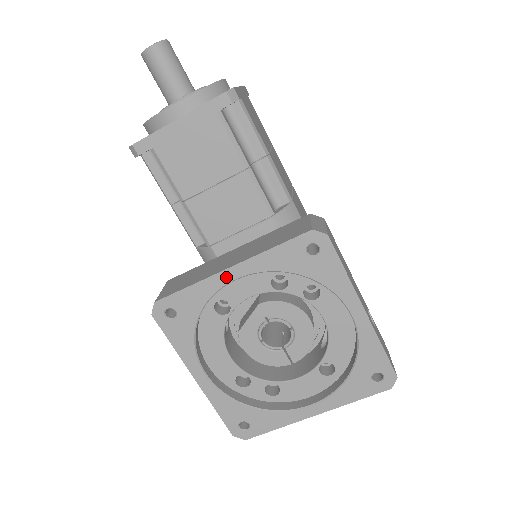
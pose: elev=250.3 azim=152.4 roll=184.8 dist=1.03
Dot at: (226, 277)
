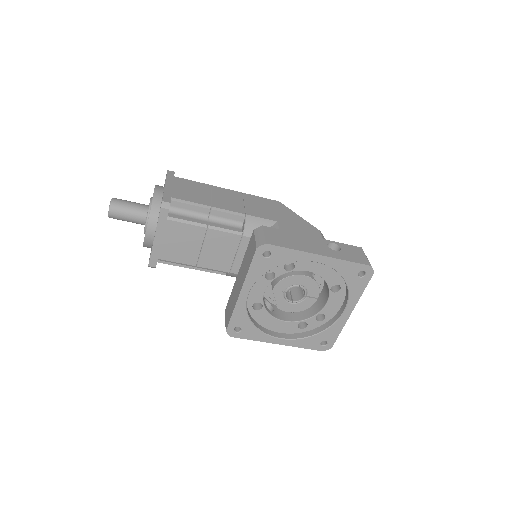
Dot at: (243, 297)
